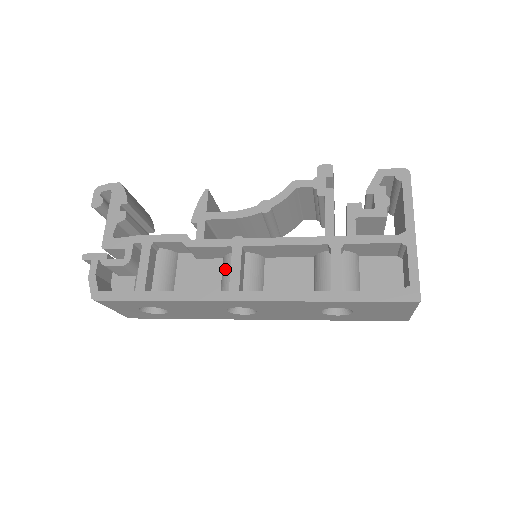
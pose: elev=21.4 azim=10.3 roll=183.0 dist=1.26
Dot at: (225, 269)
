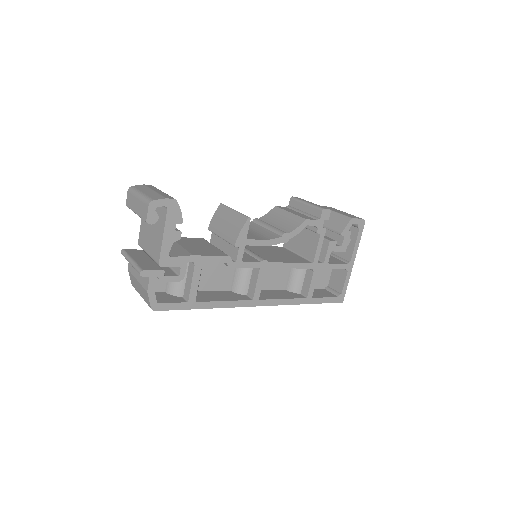
Dot at: (242, 274)
